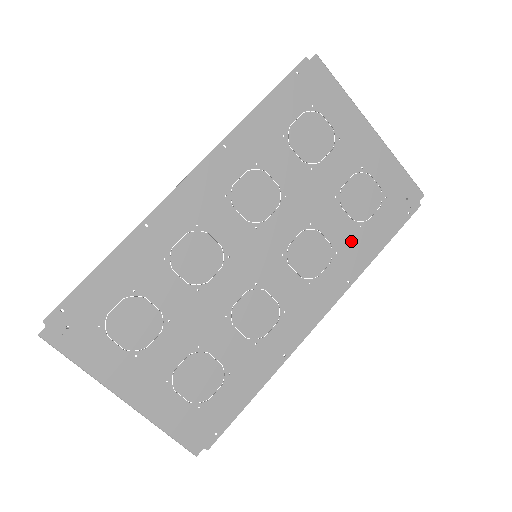
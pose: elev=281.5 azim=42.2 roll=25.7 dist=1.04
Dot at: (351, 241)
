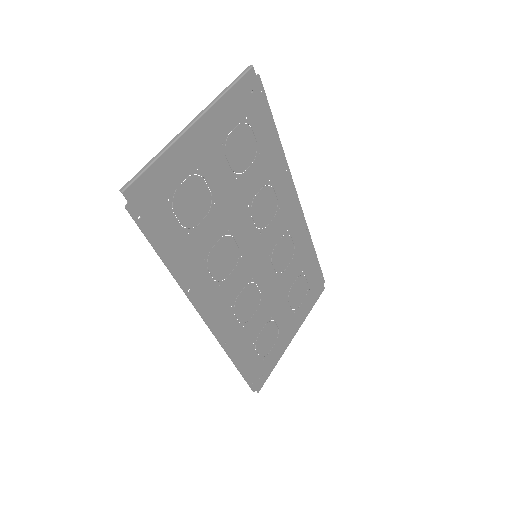
Dot at: (266, 165)
